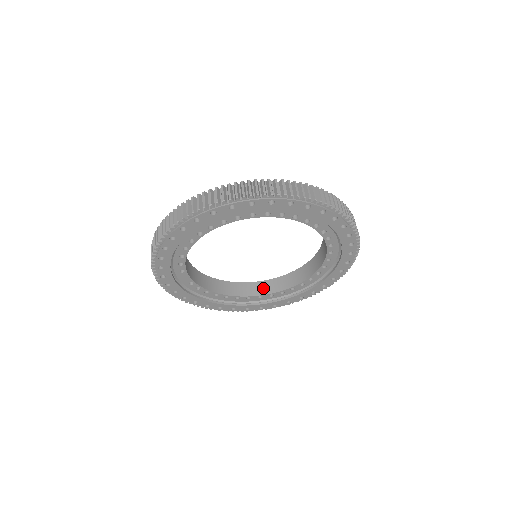
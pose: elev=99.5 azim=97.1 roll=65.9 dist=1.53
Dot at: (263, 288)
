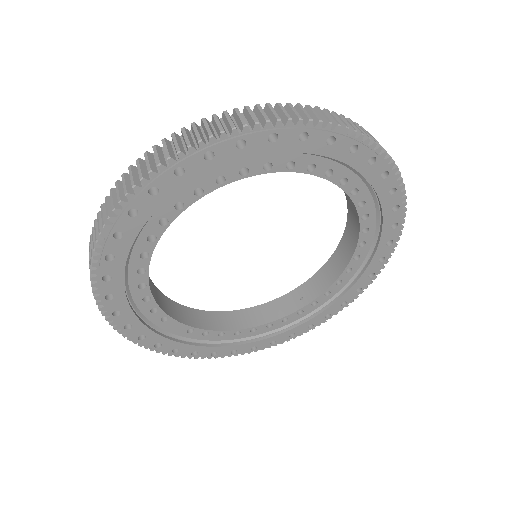
Dot at: (299, 298)
